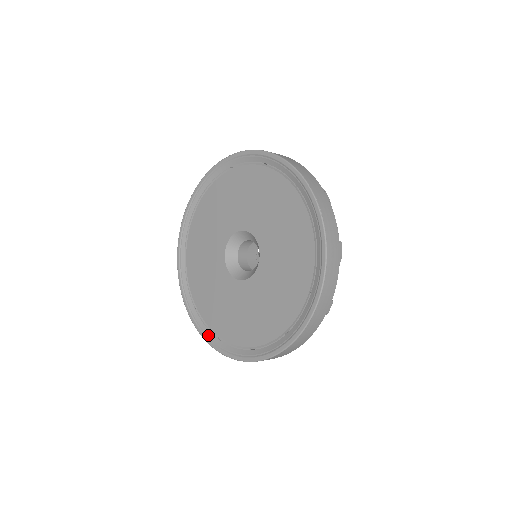
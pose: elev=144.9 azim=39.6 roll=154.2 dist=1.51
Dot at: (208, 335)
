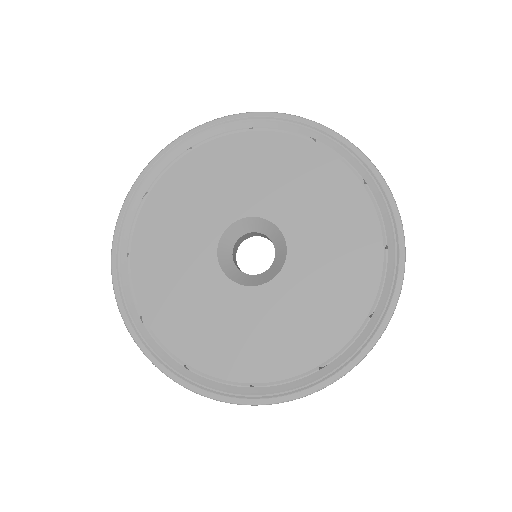
Dot at: (229, 391)
